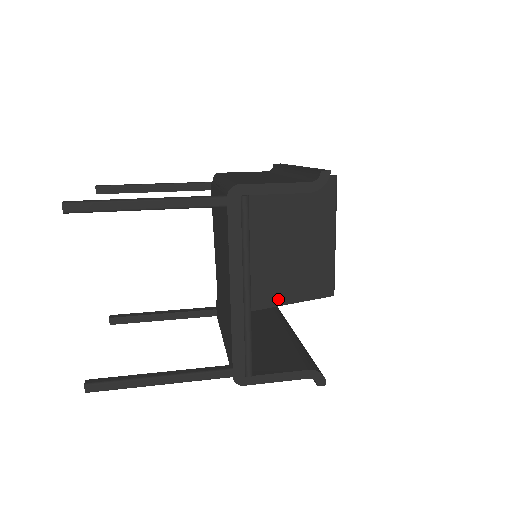
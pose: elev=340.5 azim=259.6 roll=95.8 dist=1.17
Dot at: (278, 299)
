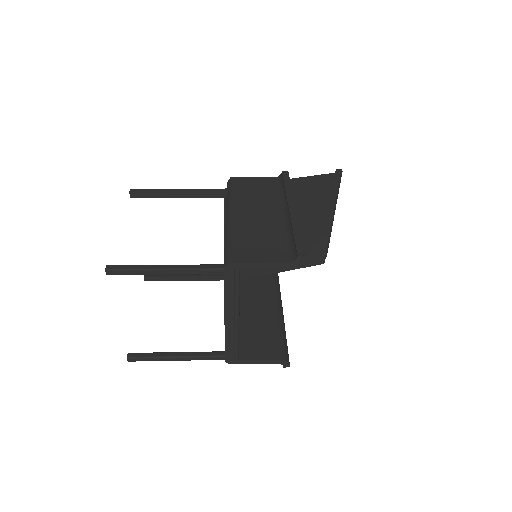
Dot at: (276, 269)
